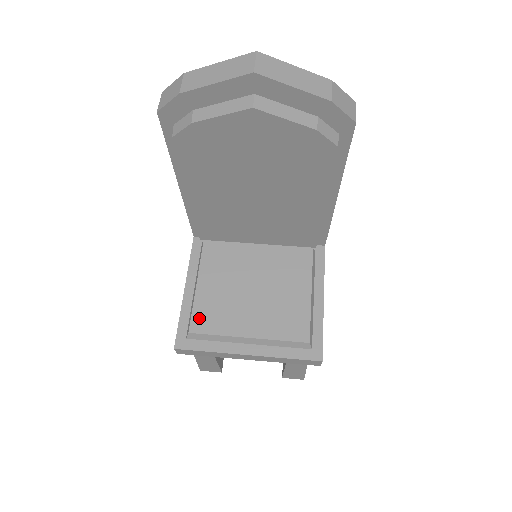
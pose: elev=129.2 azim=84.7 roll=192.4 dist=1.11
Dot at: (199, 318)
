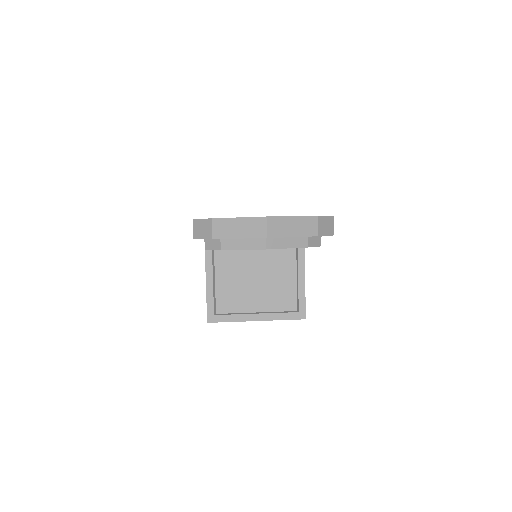
Dot at: (221, 303)
